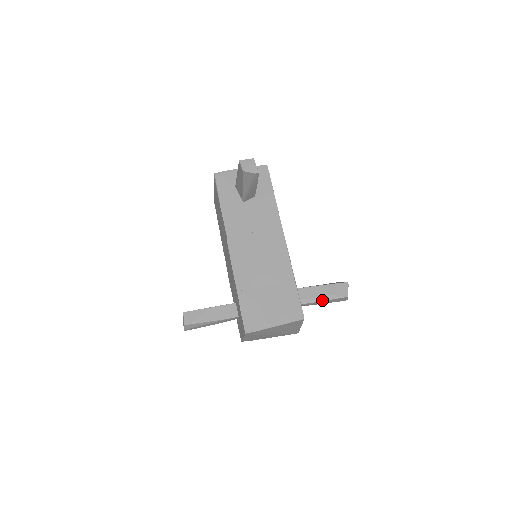
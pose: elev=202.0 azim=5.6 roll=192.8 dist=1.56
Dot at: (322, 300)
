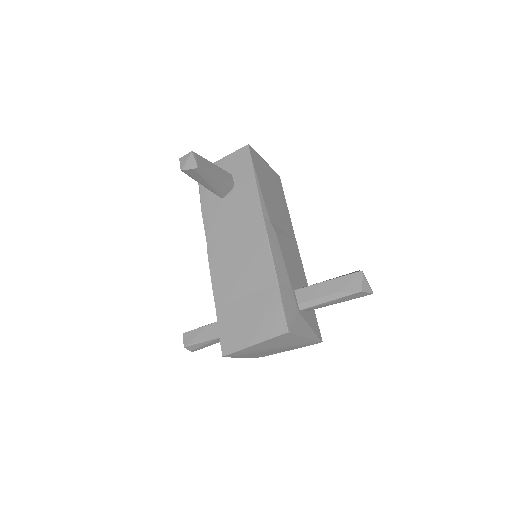
Dot at: (327, 300)
